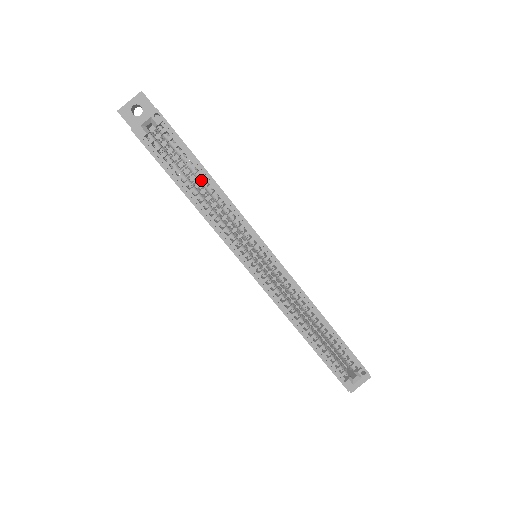
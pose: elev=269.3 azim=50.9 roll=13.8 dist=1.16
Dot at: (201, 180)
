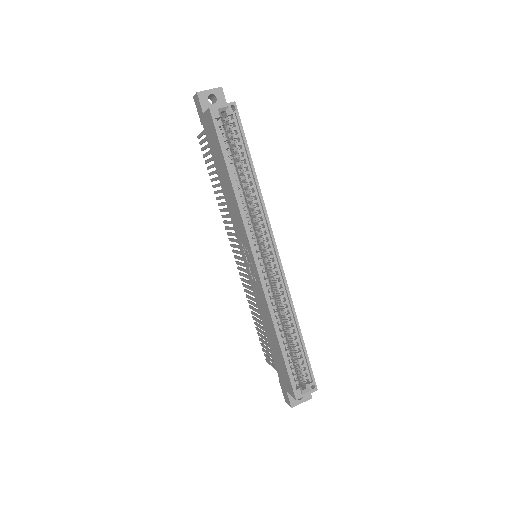
Dot at: (246, 171)
